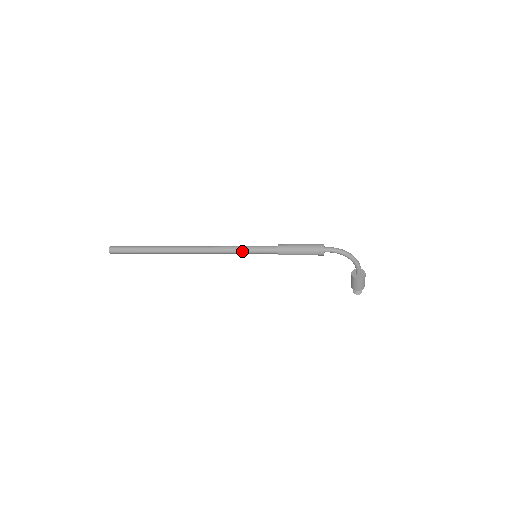
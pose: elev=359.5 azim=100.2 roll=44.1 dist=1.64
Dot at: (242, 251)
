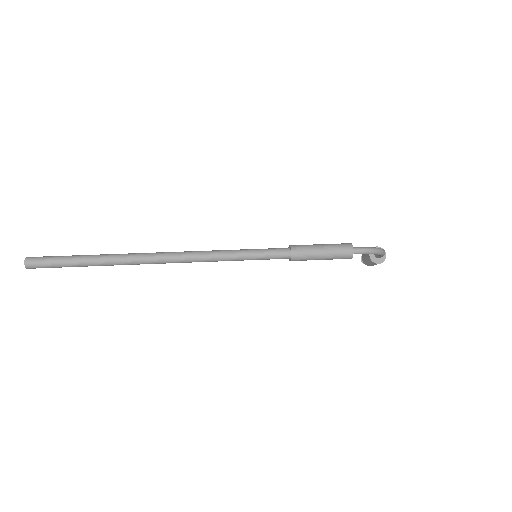
Dot at: (240, 260)
